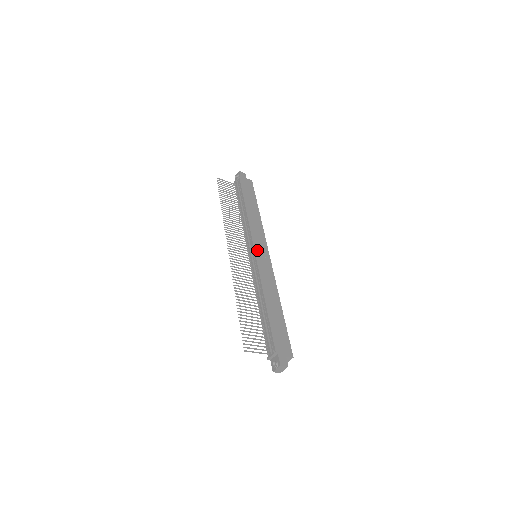
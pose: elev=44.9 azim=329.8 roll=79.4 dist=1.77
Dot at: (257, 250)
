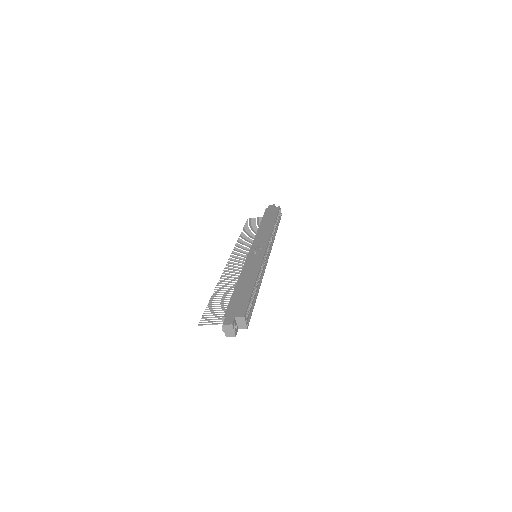
Dot at: (253, 250)
